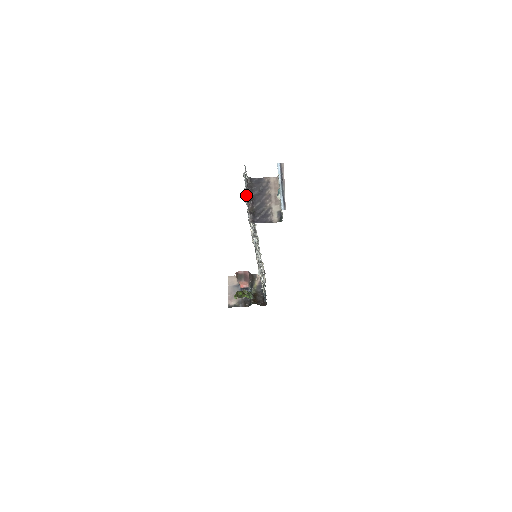
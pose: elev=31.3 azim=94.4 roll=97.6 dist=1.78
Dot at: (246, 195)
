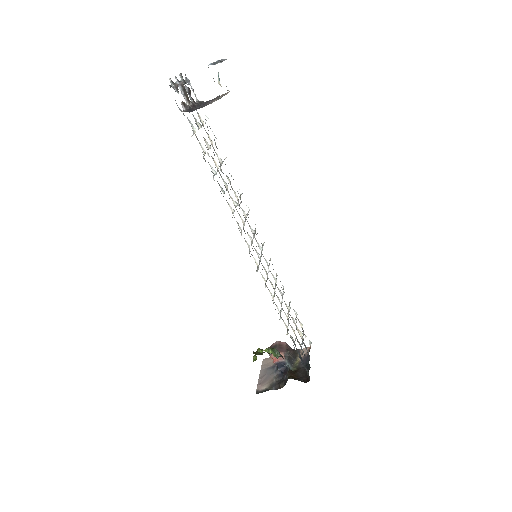
Dot at: (175, 82)
